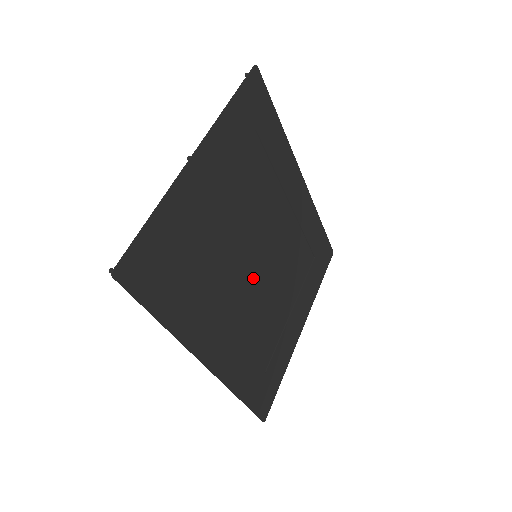
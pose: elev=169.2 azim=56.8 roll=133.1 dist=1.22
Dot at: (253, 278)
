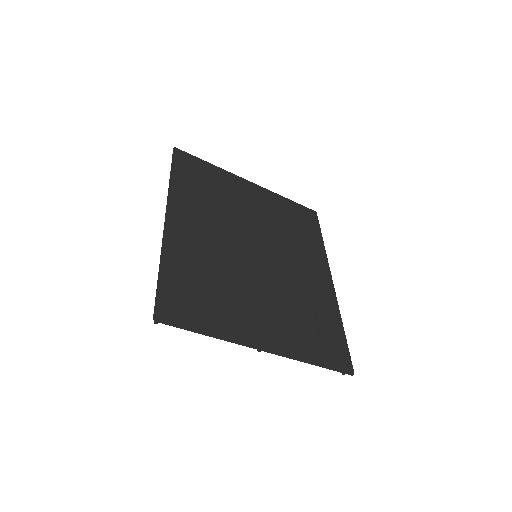
Dot at: (242, 250)
